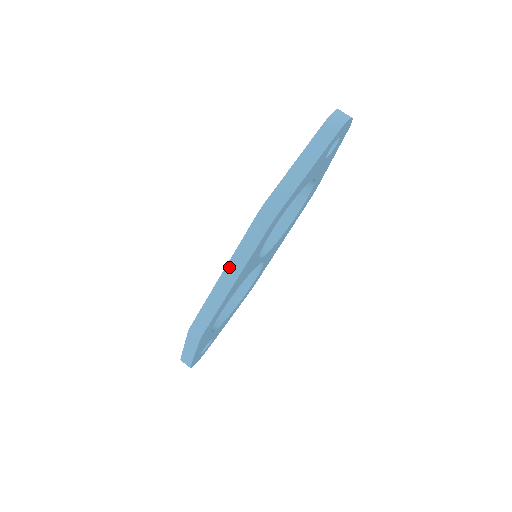
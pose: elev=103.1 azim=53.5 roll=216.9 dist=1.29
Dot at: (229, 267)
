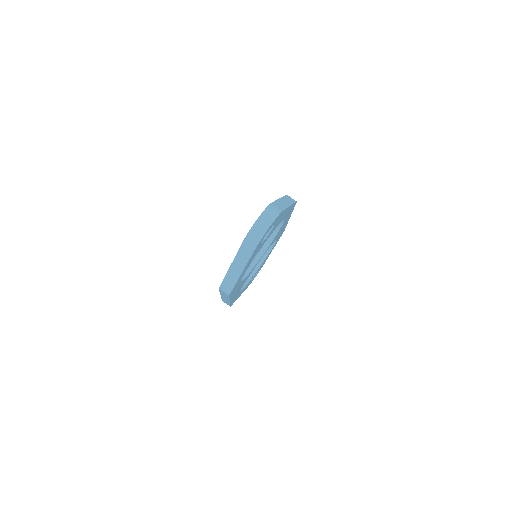
Dot at: (222, 296)
